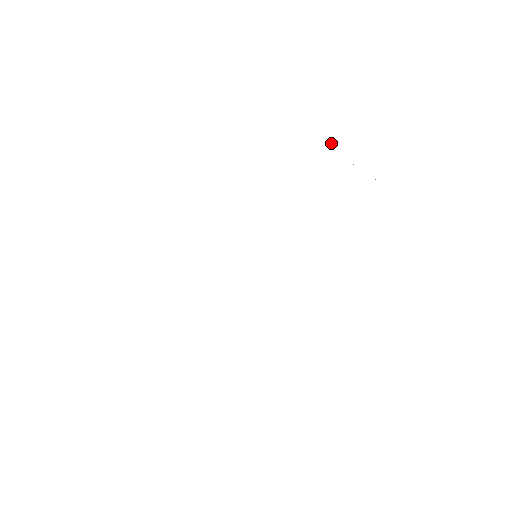
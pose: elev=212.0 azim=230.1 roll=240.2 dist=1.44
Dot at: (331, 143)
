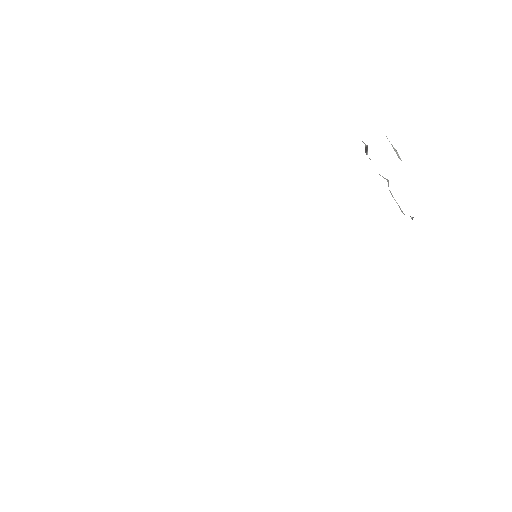
Dot at: (366, 151)
